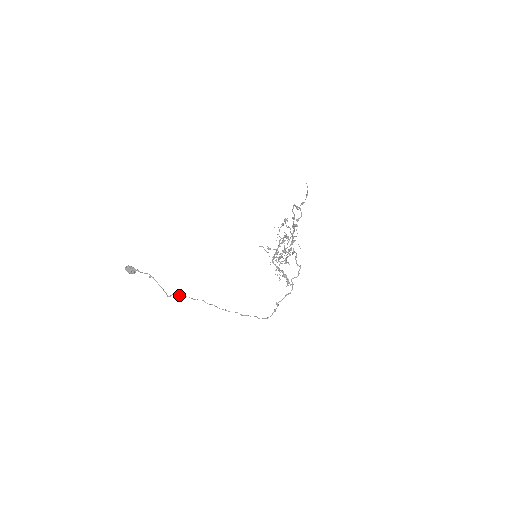
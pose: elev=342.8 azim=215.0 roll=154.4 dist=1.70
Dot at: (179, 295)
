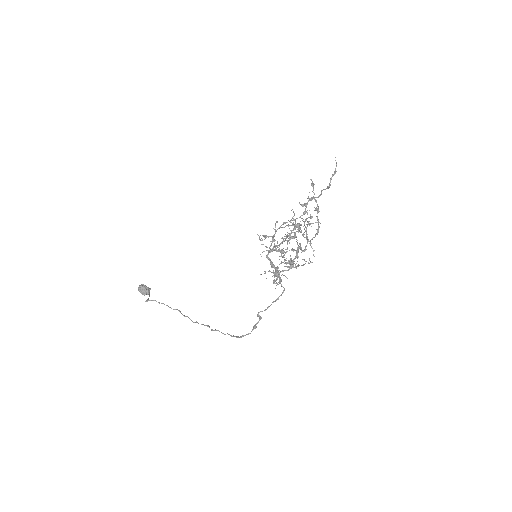
Dot at: occluded
